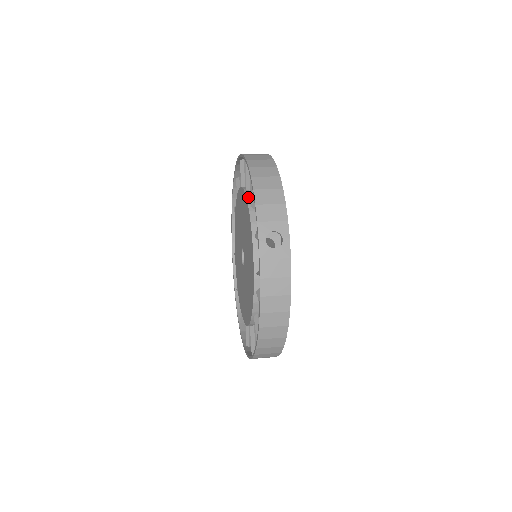
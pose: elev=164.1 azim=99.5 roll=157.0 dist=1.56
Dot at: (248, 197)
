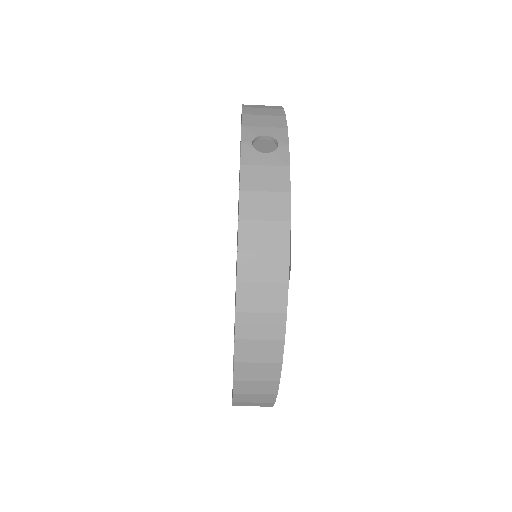
Dot at: occluded
